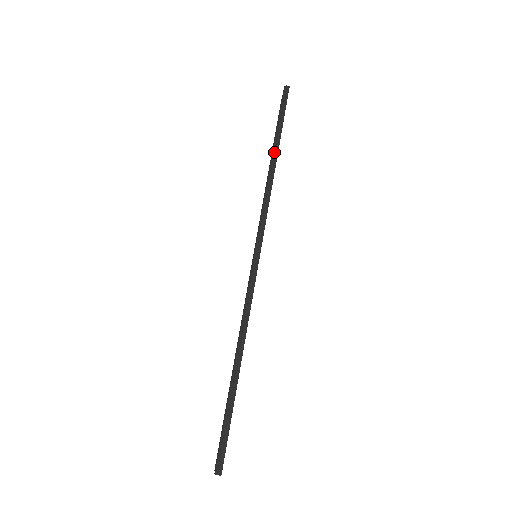
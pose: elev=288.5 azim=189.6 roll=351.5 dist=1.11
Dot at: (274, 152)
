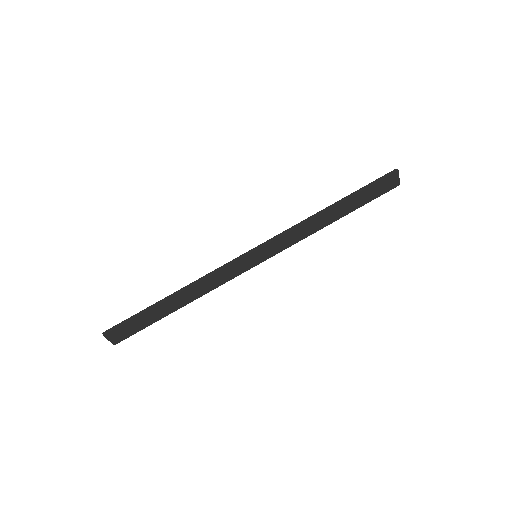
Dot at: (335, 203)
